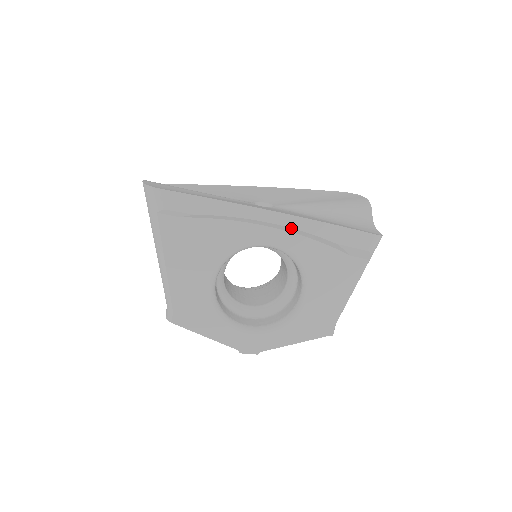
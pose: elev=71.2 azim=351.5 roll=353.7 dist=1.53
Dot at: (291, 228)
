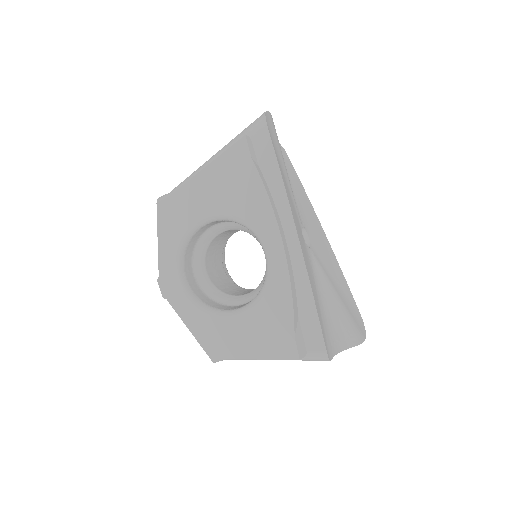
Dot at: (291, 263)
